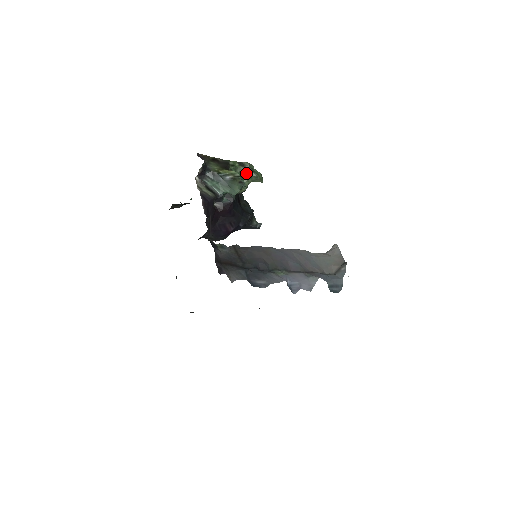
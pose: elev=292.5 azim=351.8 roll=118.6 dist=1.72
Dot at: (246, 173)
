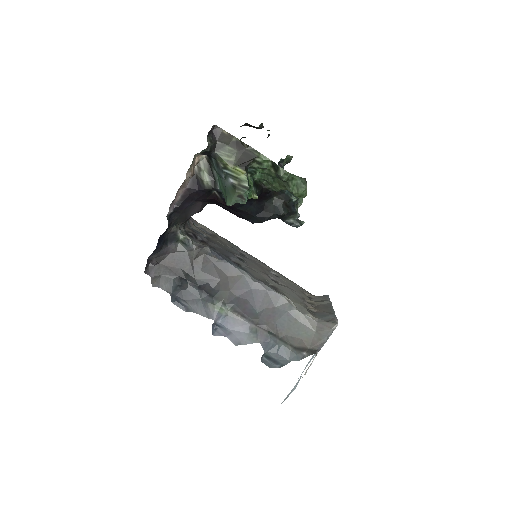
Dot at: (279, 179)
